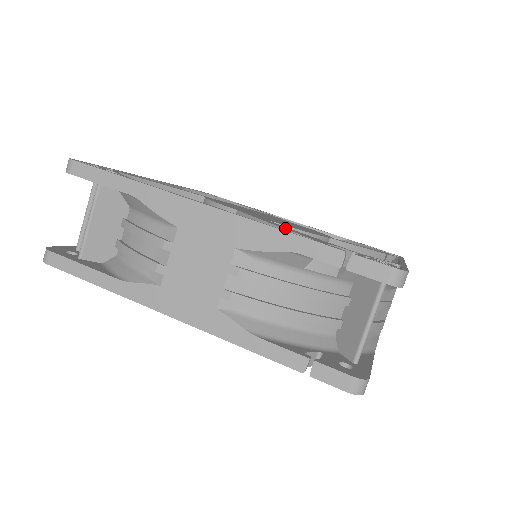
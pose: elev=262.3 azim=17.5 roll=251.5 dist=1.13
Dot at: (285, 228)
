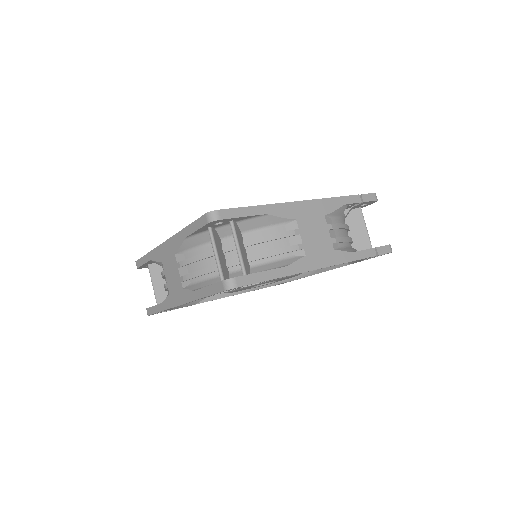
Dot at: occluded
